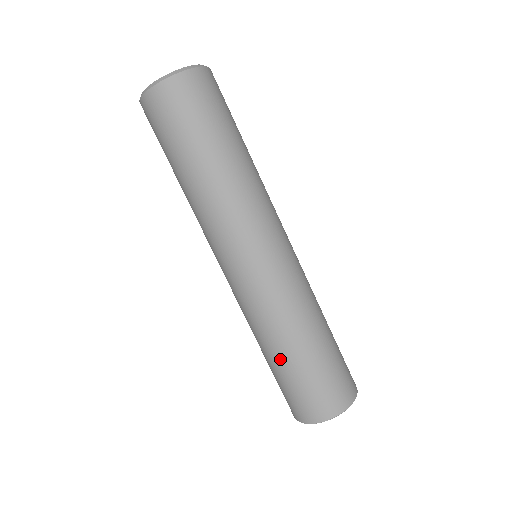
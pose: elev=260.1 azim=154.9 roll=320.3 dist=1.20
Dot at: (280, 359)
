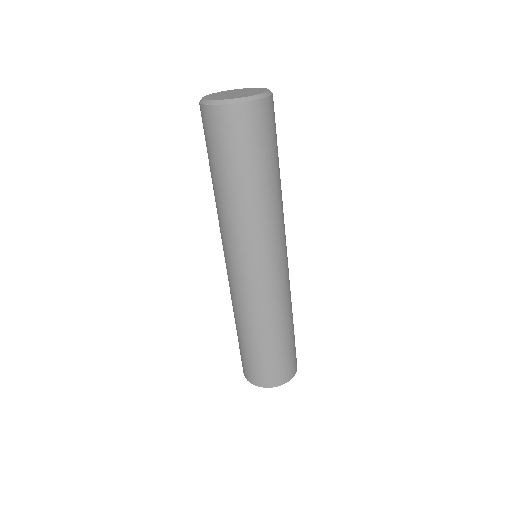
Dot at: (242, 336)
